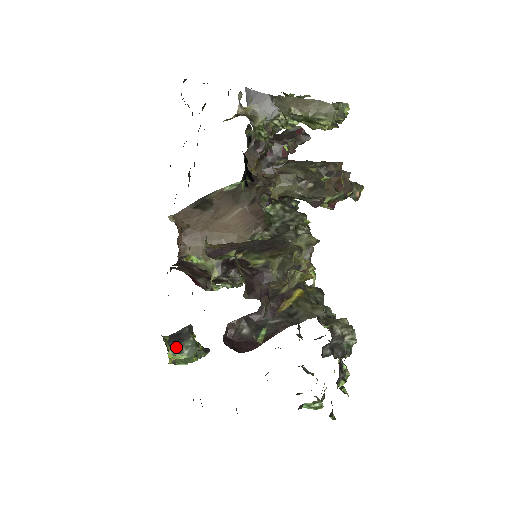
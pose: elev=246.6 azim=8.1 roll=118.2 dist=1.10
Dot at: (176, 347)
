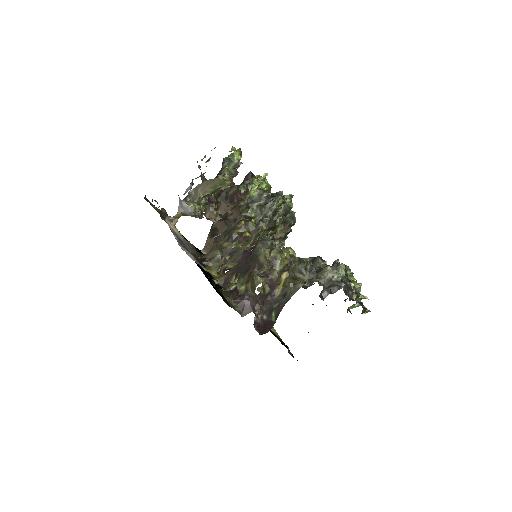
Dot at: occluded
